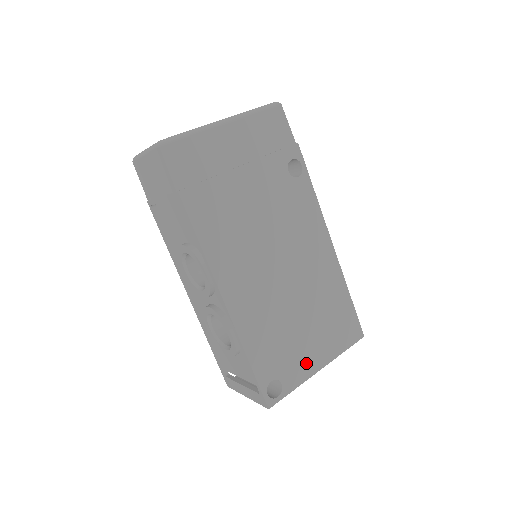
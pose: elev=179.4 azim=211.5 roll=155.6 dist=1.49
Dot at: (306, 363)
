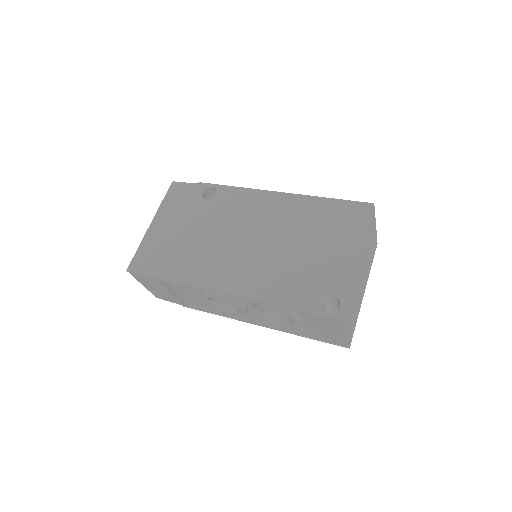
Dot at: (340, 266)
